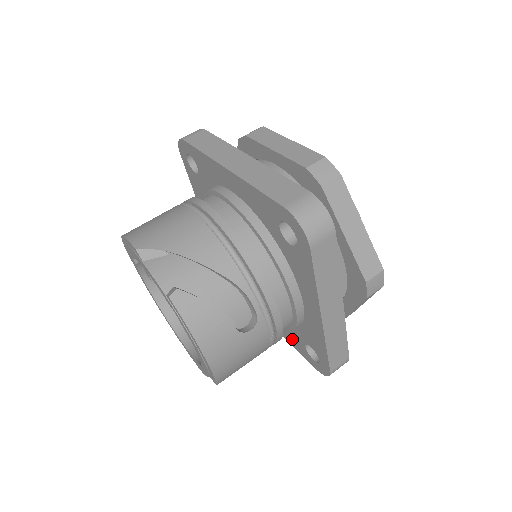
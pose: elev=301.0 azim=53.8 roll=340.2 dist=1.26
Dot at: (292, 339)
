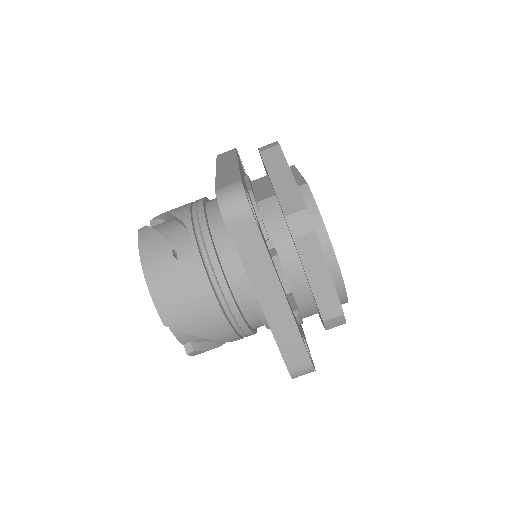
Dot at: occluded
